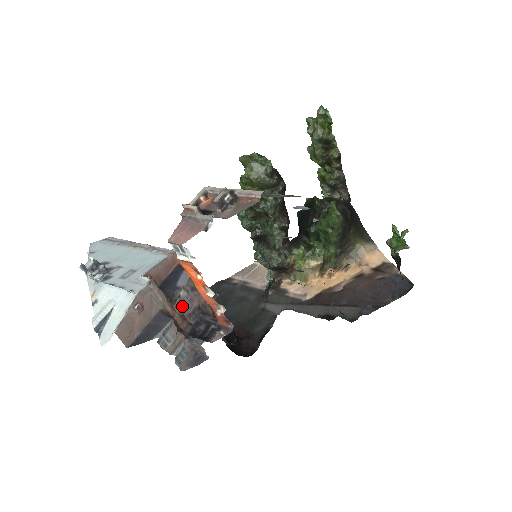
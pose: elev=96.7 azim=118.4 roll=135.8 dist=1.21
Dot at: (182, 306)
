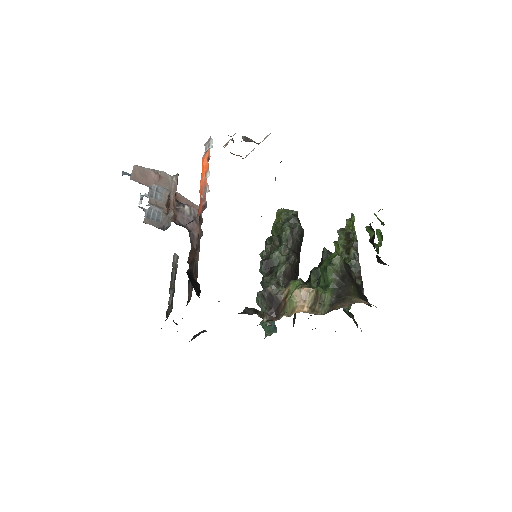
Dot at: (180, 213)
